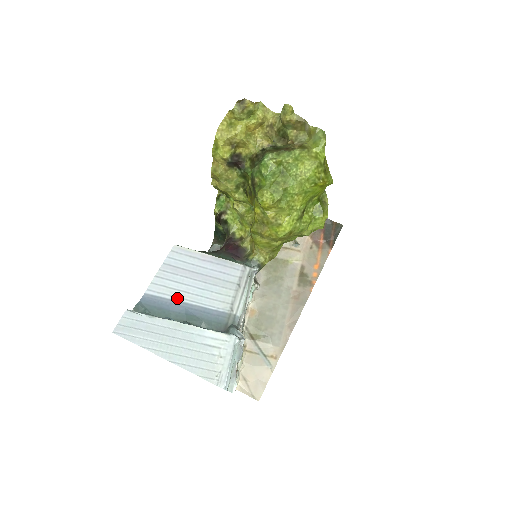
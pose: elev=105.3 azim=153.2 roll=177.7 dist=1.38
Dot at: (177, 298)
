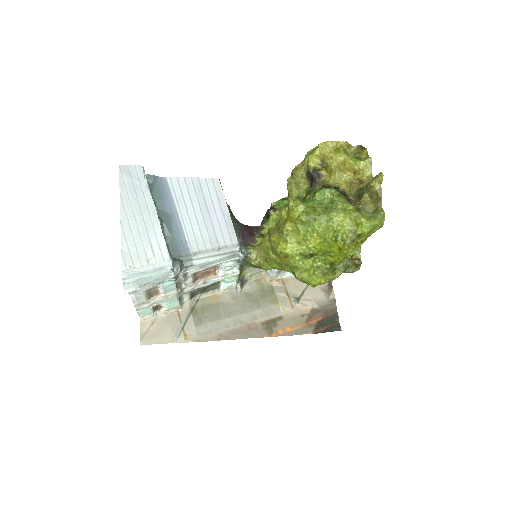
Dot at: (177, 204)
